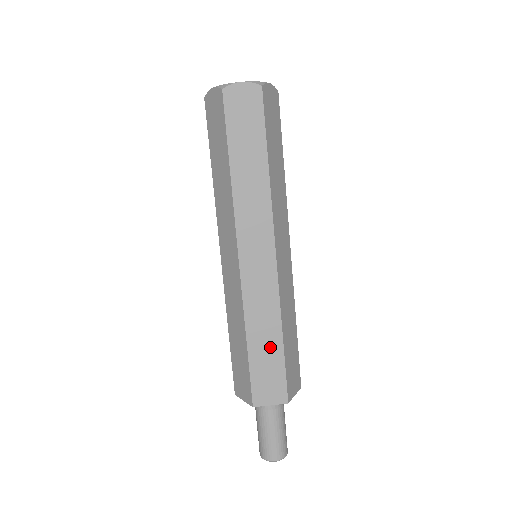
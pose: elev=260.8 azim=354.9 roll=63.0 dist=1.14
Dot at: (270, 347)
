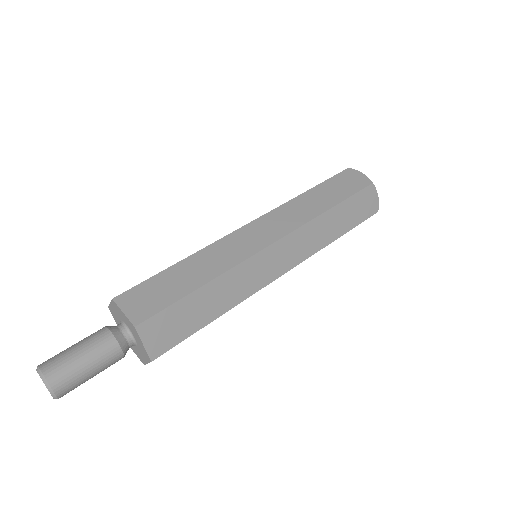
Dot at: occluded
